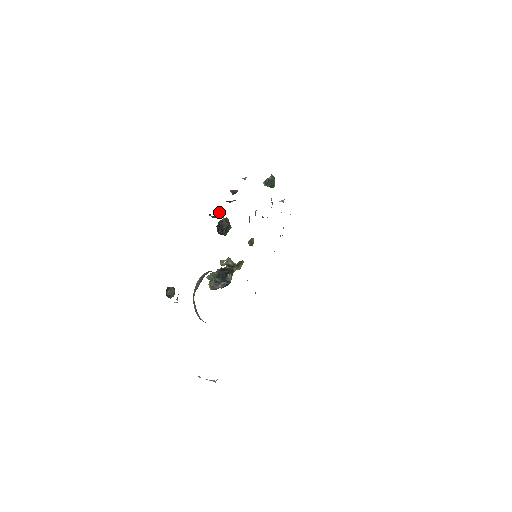
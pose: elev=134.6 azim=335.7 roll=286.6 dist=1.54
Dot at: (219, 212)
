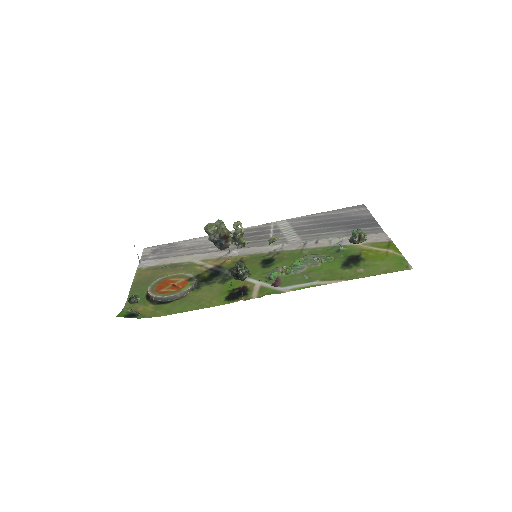
Dot at: occluded
